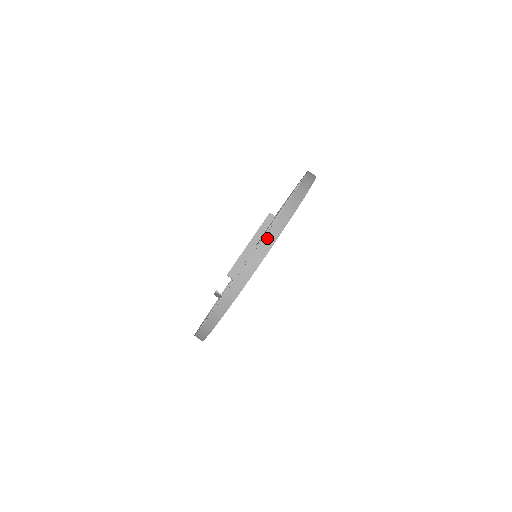
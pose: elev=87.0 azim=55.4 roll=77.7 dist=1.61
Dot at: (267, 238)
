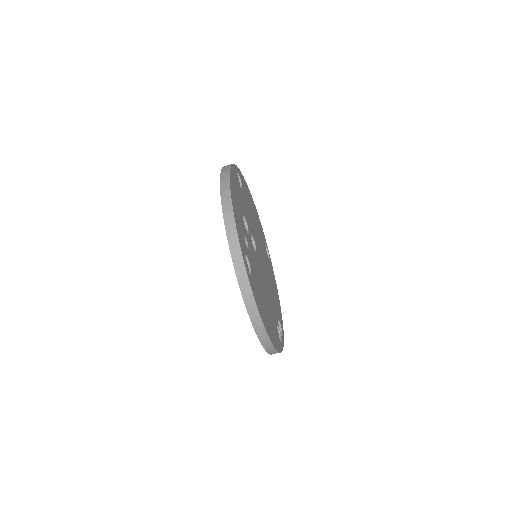
Dot at: (262, 341)
